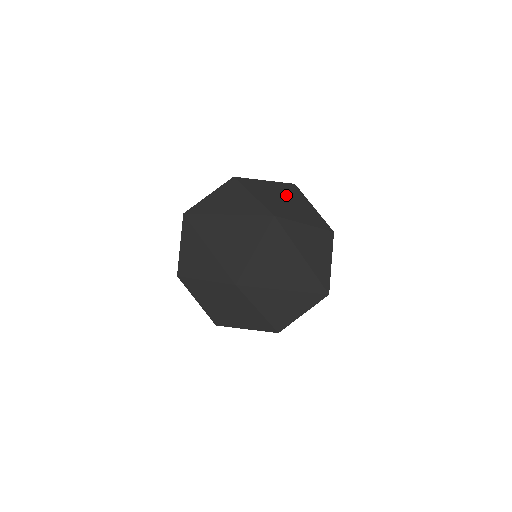
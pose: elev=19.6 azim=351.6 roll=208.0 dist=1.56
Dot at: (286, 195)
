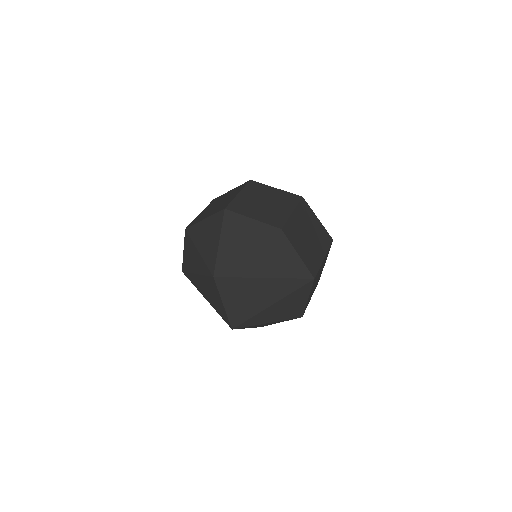
Dot at: (219, 236)
